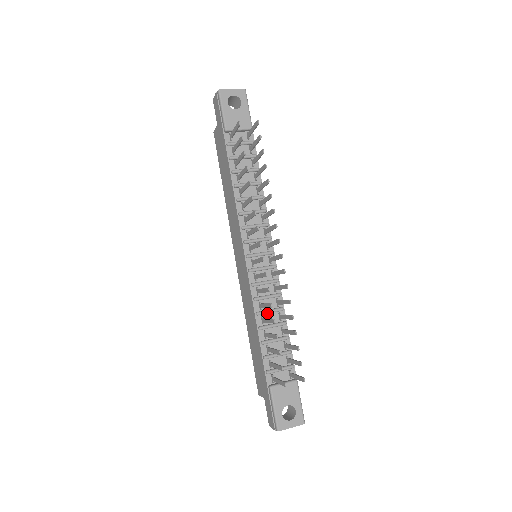
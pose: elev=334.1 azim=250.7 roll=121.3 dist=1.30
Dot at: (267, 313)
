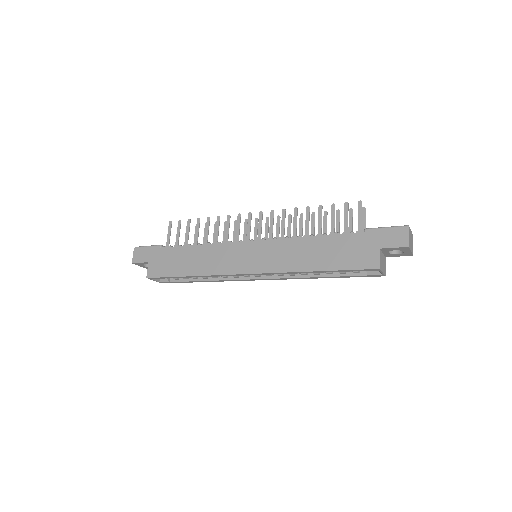
Dot at: occluded
